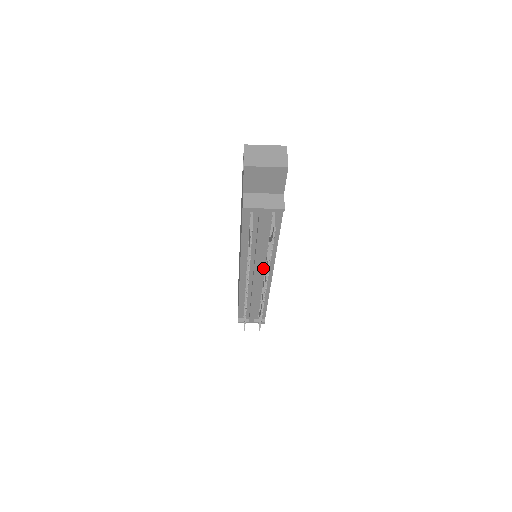
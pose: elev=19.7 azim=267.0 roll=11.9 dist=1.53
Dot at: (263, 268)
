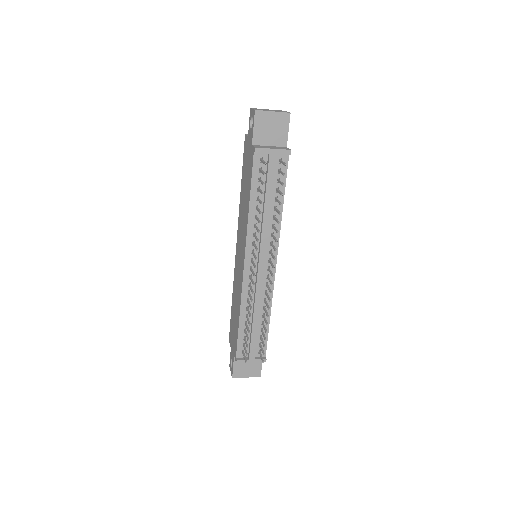
Dot at: (267, 252)
